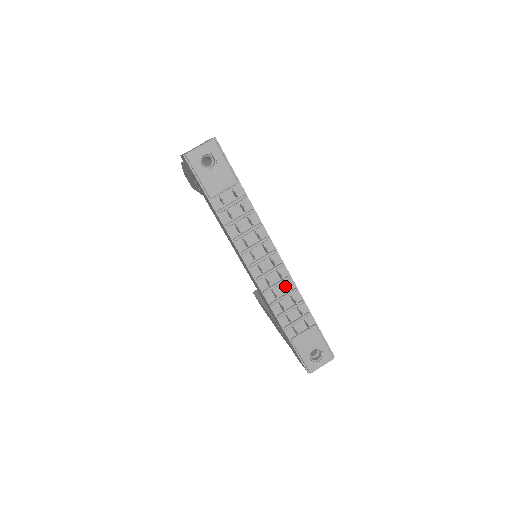
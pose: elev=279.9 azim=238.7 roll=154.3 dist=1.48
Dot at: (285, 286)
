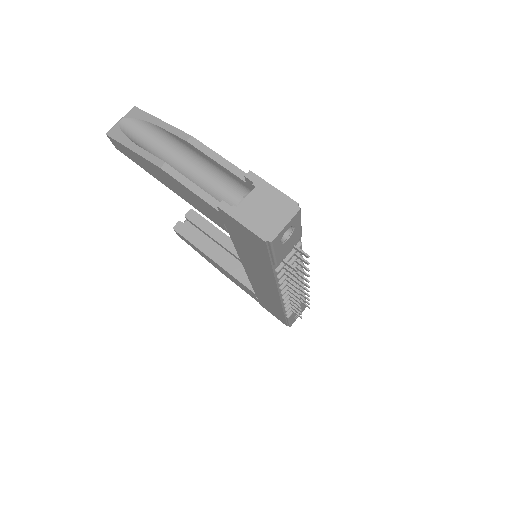
Dot at: (300, 289)
